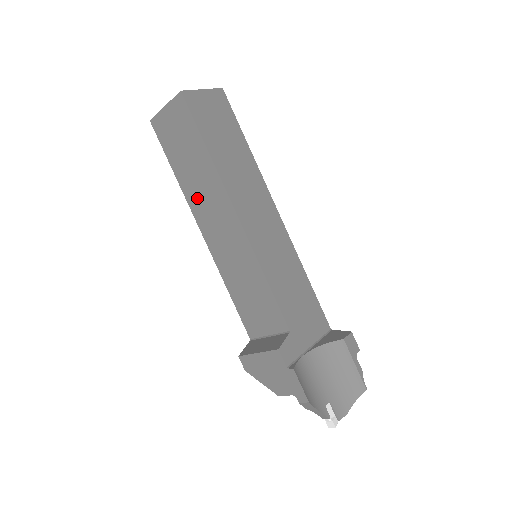
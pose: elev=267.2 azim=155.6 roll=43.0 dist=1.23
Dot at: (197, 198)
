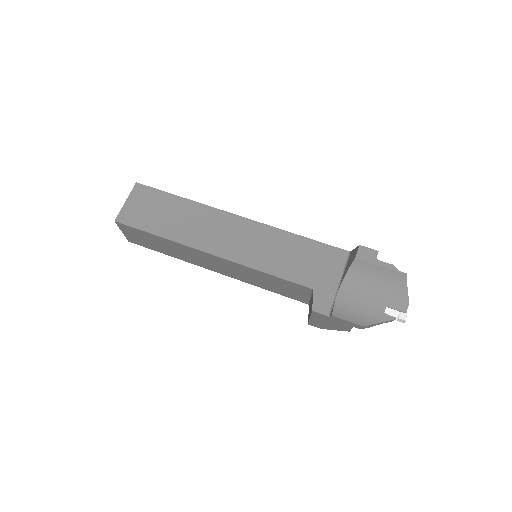
Dot at: (191, 259)
